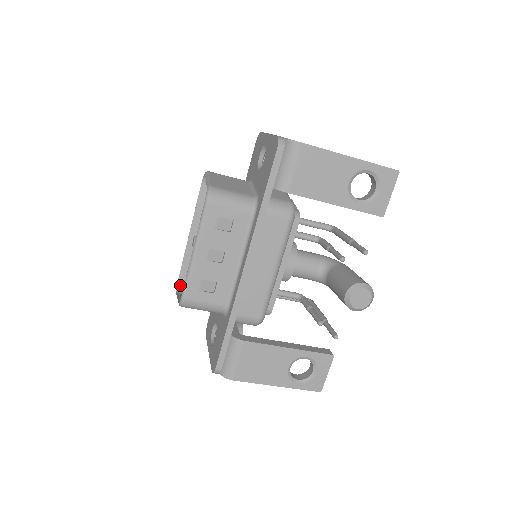
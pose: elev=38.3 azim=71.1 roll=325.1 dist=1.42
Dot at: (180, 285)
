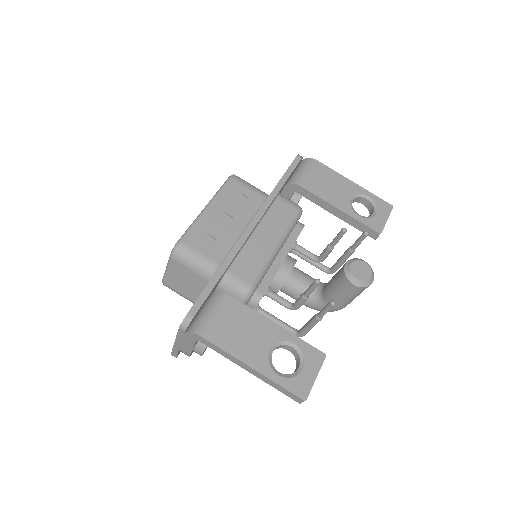
Dot at: occluded
